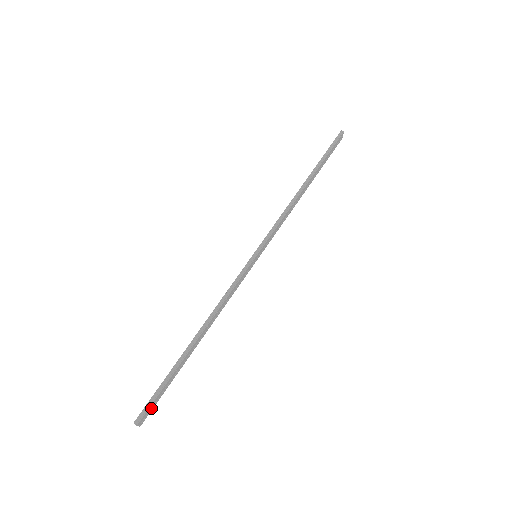
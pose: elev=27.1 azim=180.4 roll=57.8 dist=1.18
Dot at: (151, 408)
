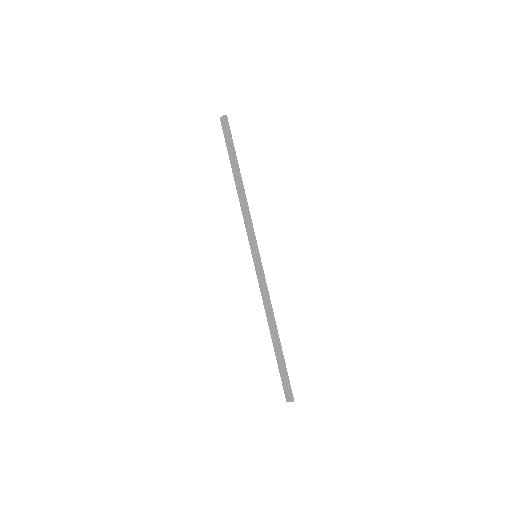
Dot at: (287, 388)
